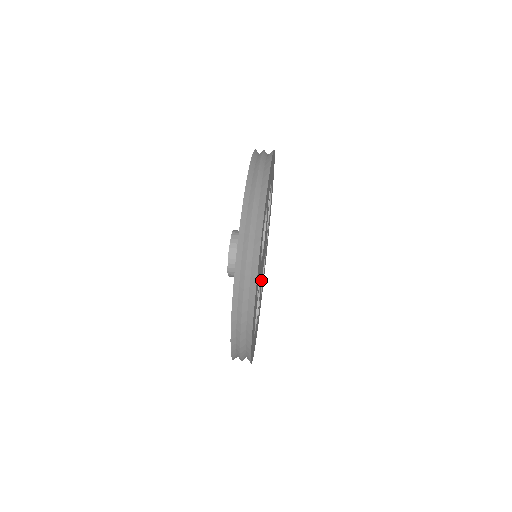
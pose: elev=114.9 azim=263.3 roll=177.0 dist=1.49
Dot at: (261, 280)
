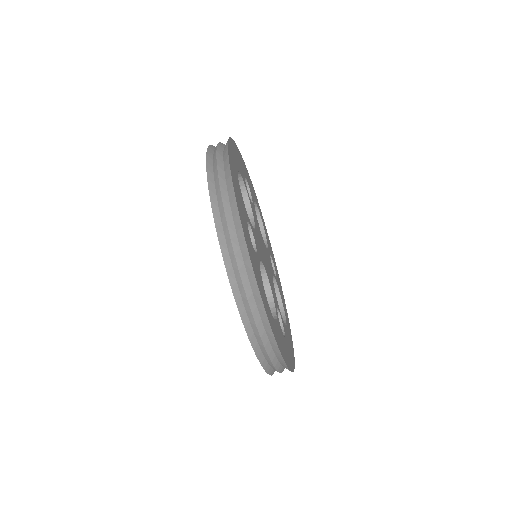
Dot at: (268, 259)
